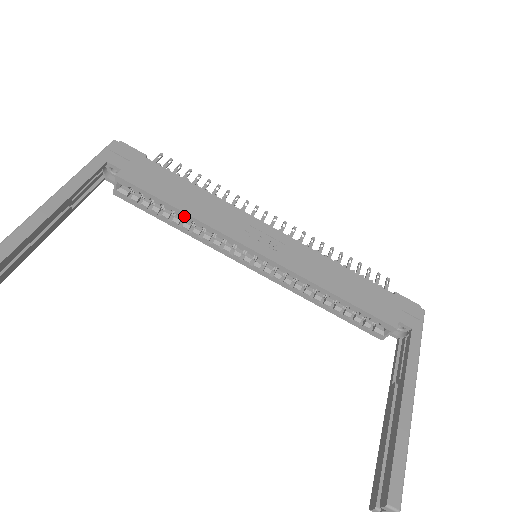
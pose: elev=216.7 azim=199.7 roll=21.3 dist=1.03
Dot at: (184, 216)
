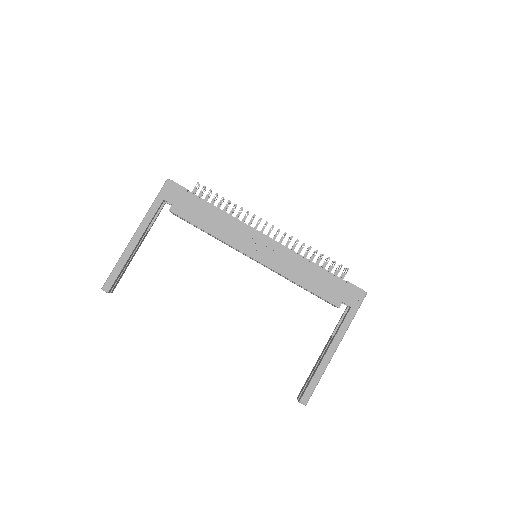
Dot at: (210, 234)
